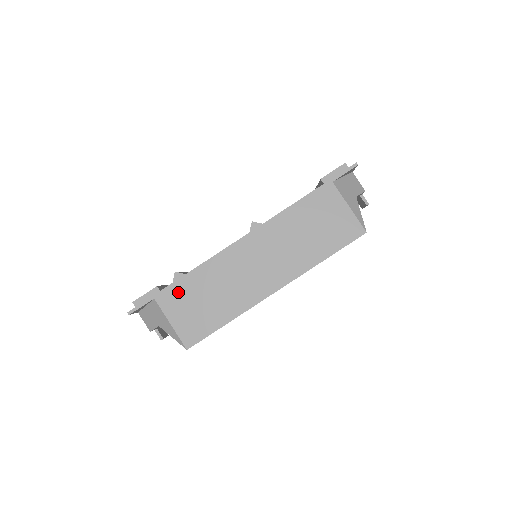
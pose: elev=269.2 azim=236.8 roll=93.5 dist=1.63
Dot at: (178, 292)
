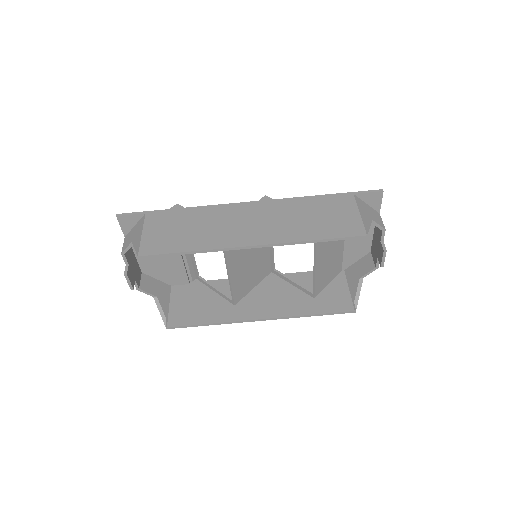
Dot at: (168, 216)
